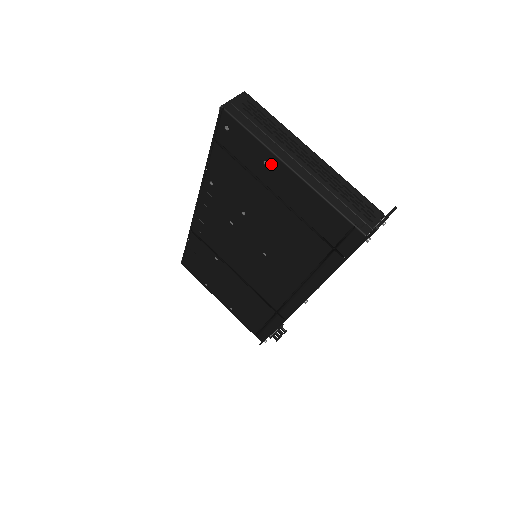
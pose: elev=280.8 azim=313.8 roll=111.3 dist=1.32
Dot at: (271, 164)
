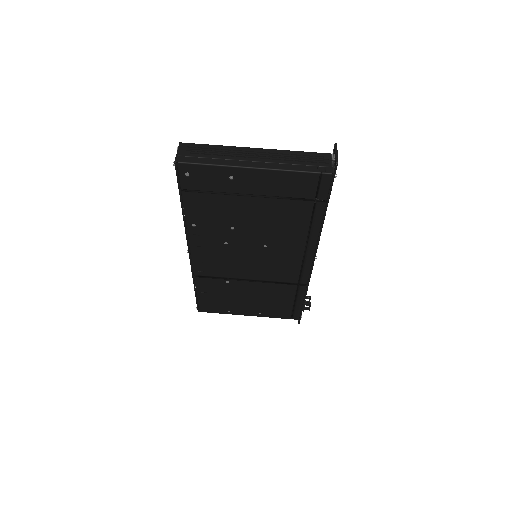
Dot at: (236, 175)
